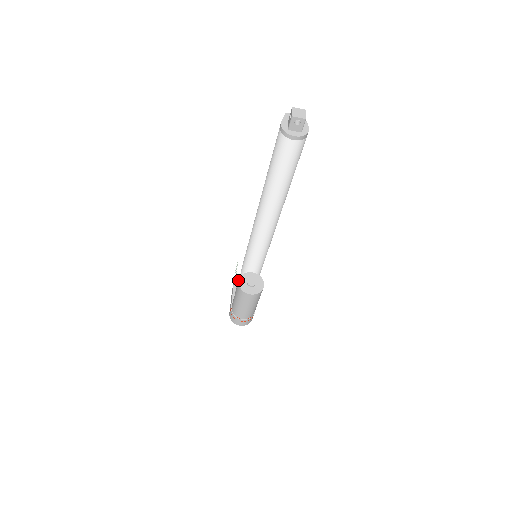
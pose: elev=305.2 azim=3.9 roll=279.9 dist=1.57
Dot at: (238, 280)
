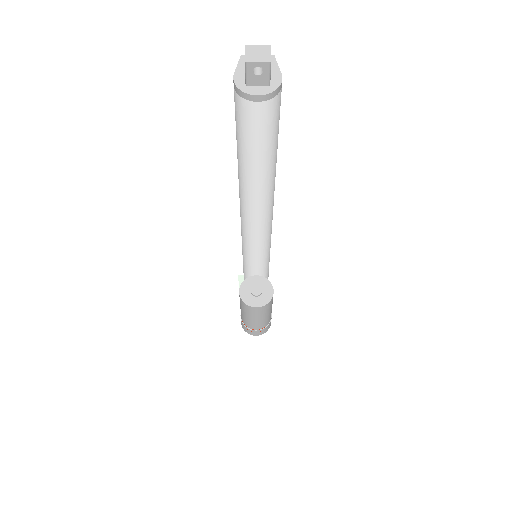
Dot at: occluded
